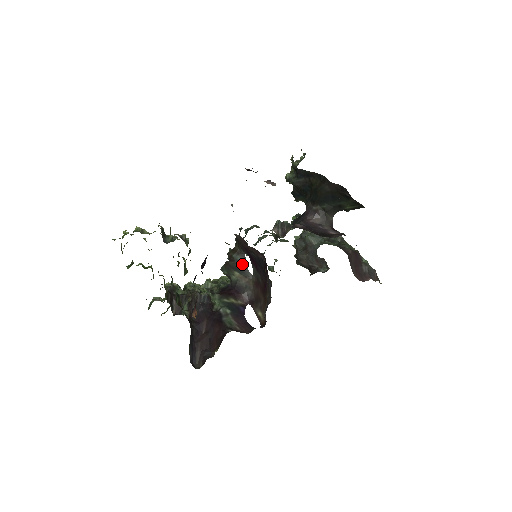
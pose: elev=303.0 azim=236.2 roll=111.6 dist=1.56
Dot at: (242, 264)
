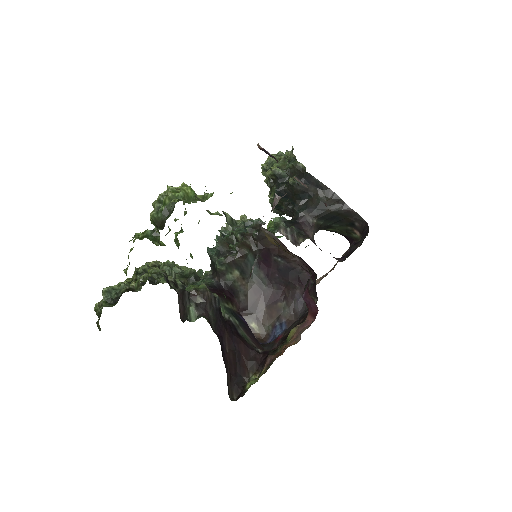
Dot at: (249, 264)
